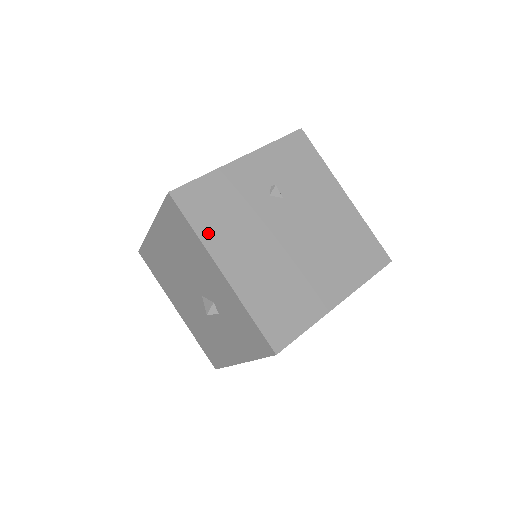
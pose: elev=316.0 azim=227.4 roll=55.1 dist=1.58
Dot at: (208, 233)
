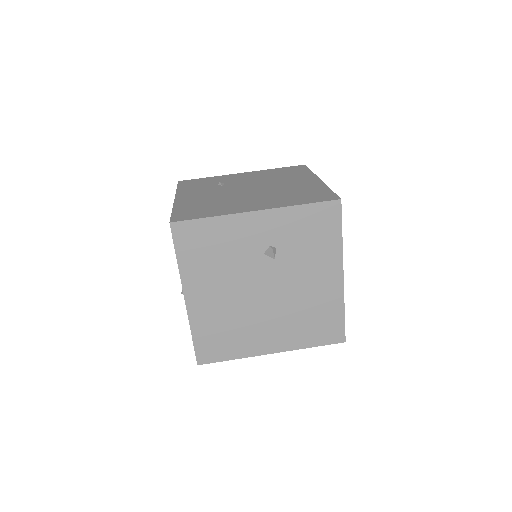
Dot at: (188, 266)
